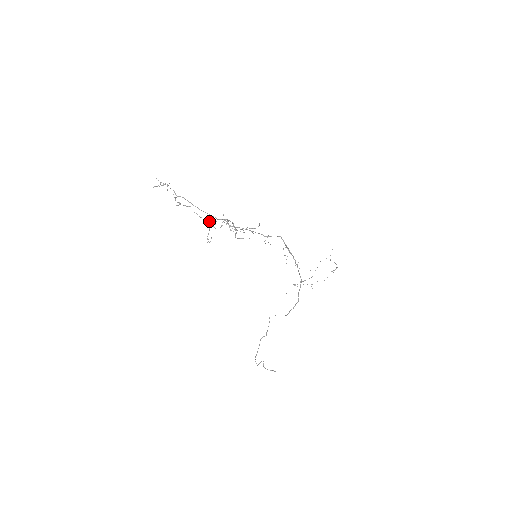
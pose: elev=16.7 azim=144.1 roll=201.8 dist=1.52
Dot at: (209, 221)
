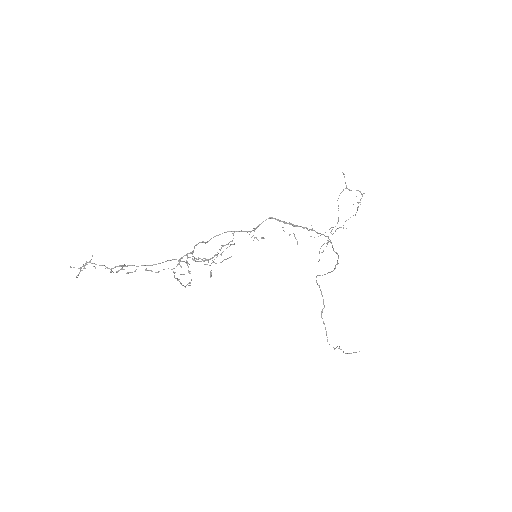
Dot at: occluded
